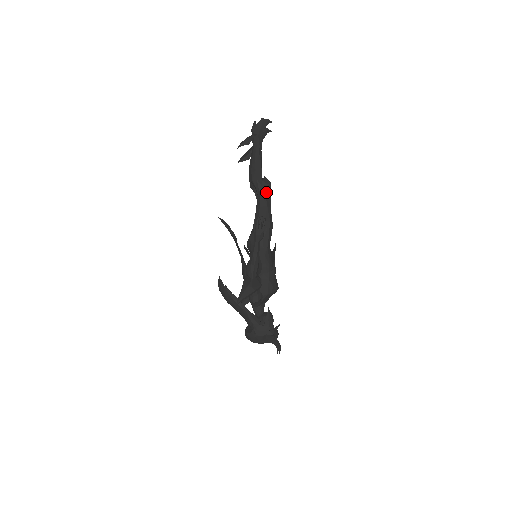
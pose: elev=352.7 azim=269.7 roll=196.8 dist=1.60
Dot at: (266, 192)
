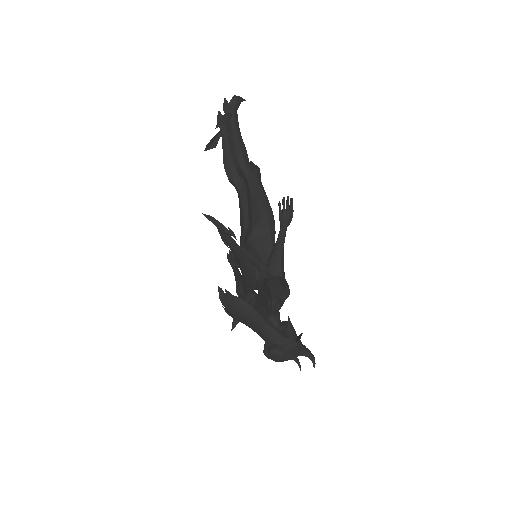
Dot at: (257, 178)
